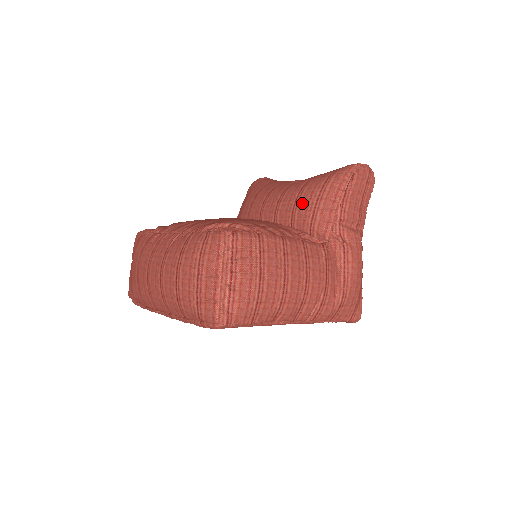
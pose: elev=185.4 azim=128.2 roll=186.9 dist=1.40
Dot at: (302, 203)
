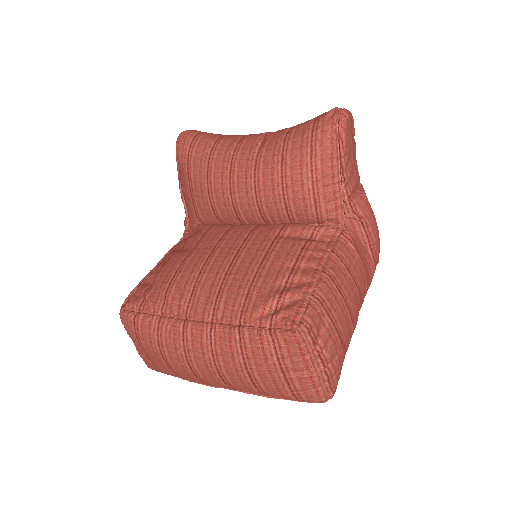
Dot at: (294, 191)
